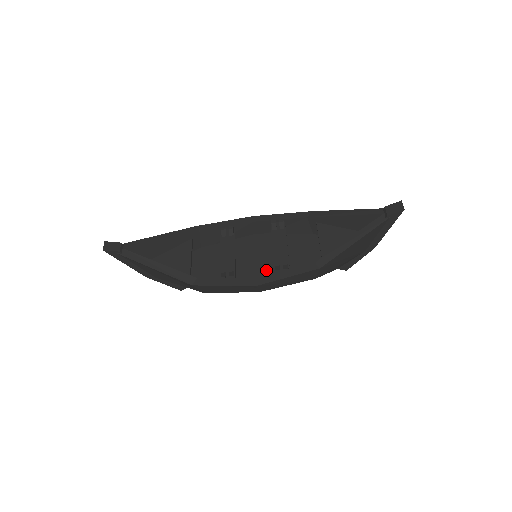
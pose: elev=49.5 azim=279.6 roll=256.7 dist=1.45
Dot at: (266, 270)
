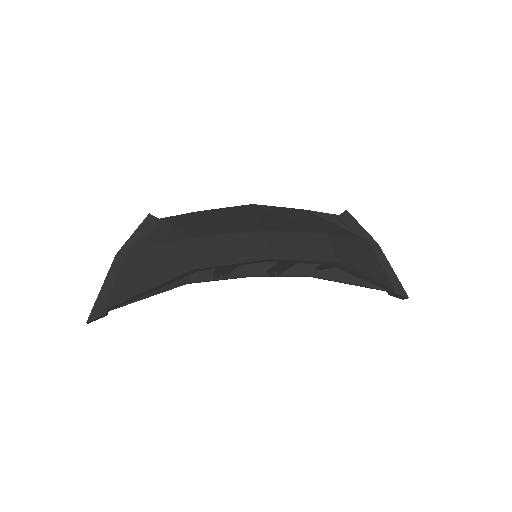
Dot at: occluded
